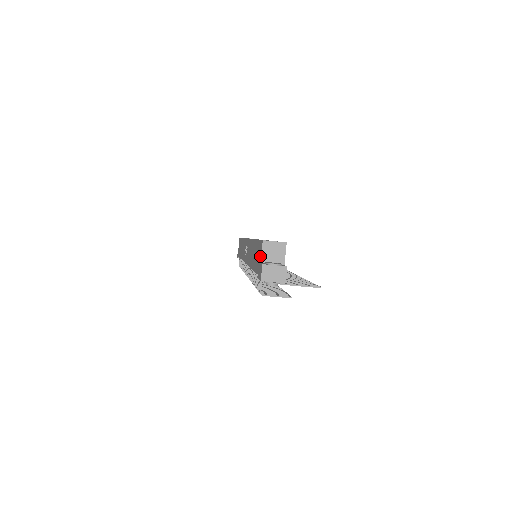
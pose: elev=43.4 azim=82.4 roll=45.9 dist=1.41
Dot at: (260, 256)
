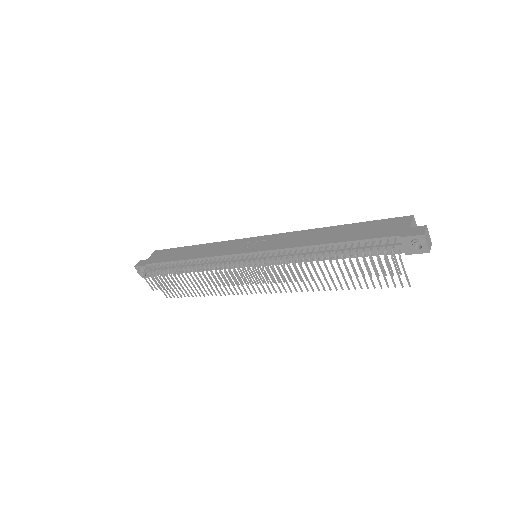
Dot at: (405, 224)
